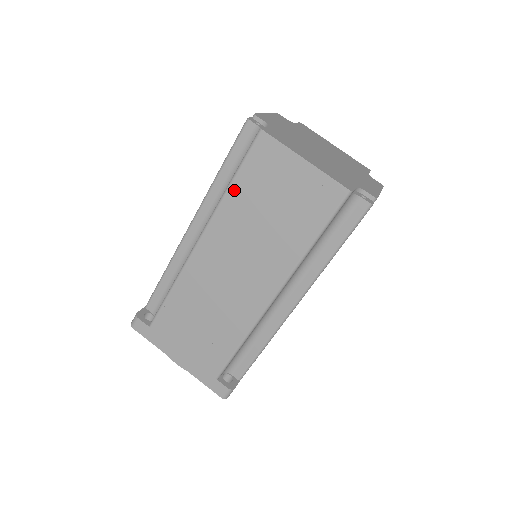
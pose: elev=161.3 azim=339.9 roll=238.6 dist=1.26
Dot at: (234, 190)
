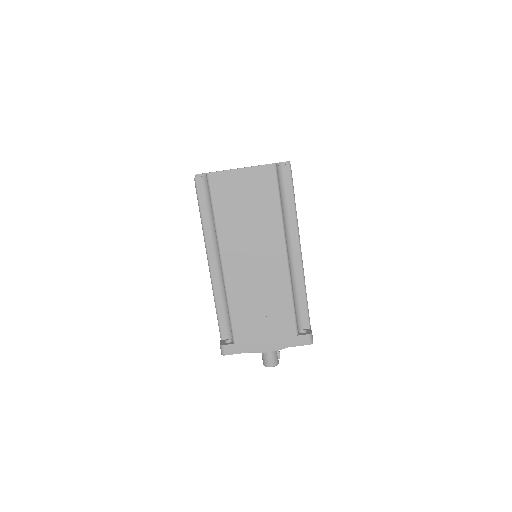
Dot at: (219, 216)
